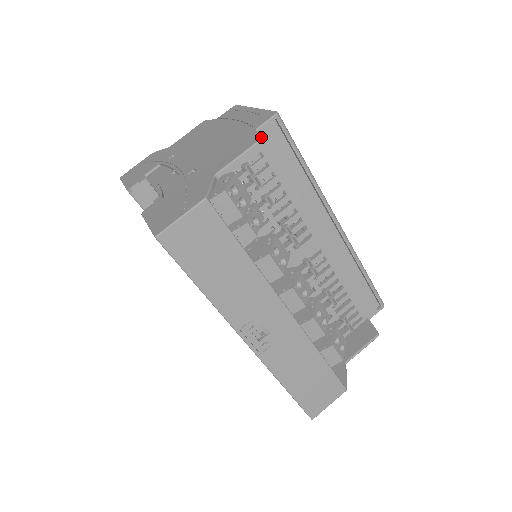
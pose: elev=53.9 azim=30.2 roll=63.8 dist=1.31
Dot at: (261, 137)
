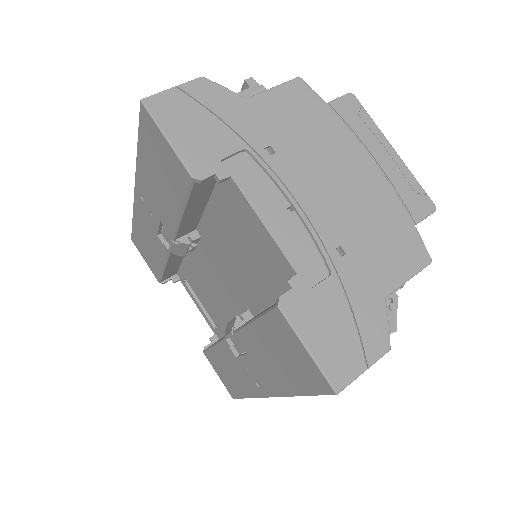
Dot at: occluded
